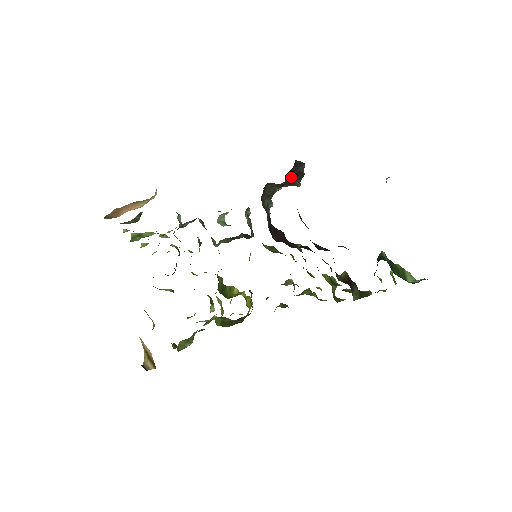
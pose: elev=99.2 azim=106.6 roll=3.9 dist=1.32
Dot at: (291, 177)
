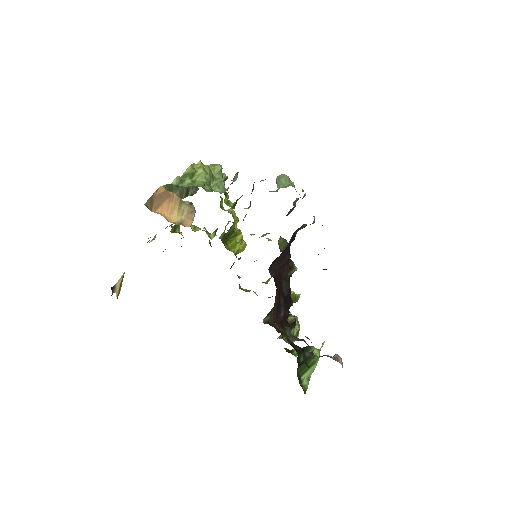
Dot at: occluded
